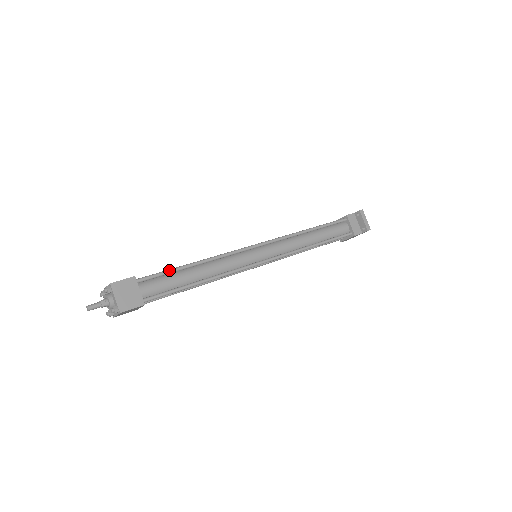
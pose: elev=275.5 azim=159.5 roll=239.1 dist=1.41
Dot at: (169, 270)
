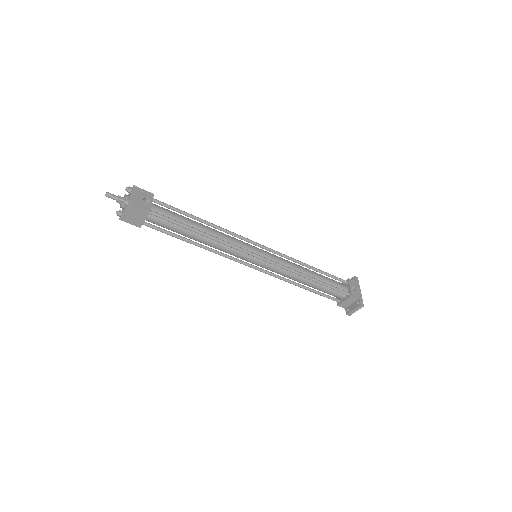
Dot at: (179, 224)
